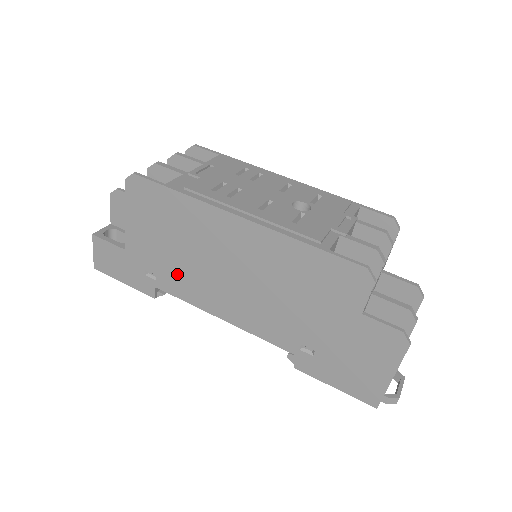
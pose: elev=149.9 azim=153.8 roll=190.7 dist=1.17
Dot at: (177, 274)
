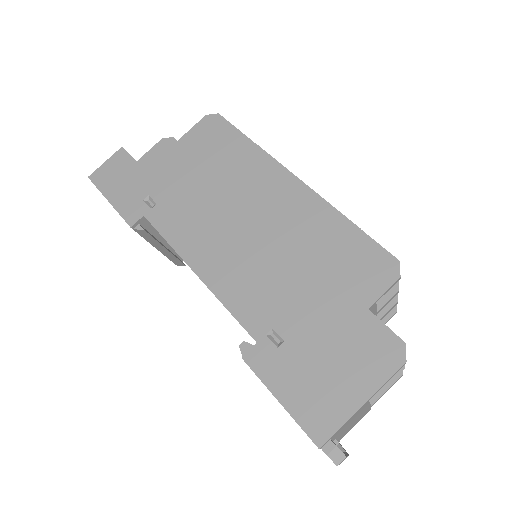
Dot at: (183, 209)
